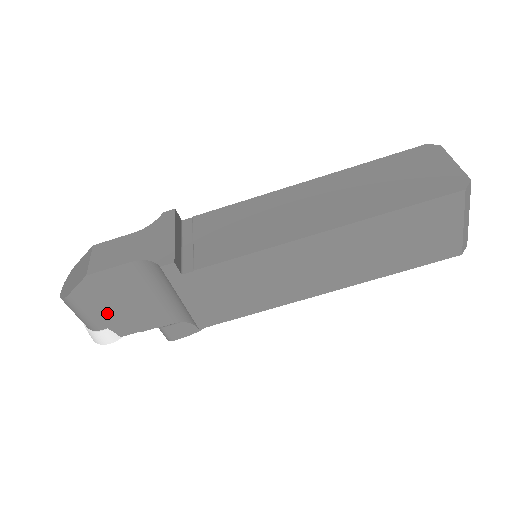
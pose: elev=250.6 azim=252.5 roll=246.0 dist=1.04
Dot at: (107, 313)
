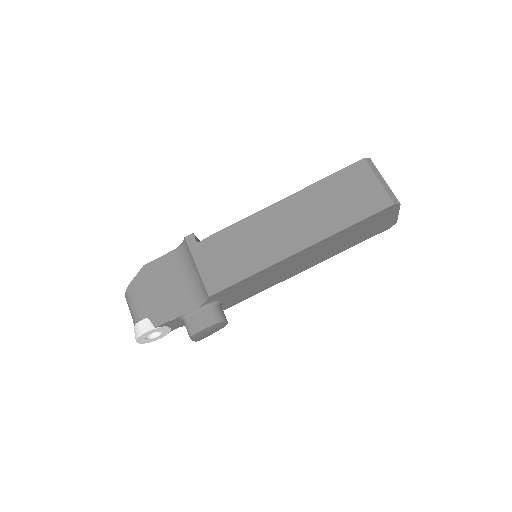
Dot at: (150, 301)
